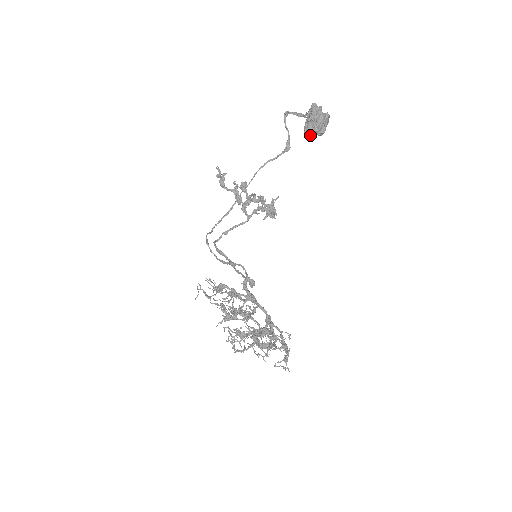
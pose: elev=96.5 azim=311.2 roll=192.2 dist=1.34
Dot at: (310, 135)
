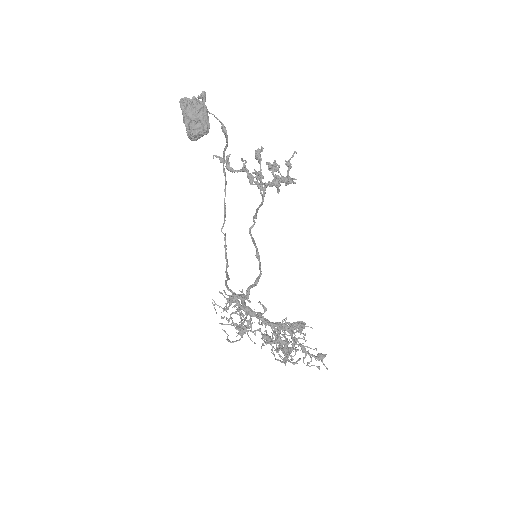
Dot at: (197, 139)
